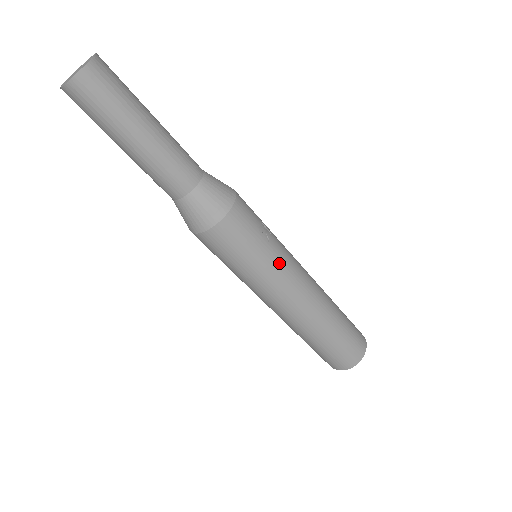
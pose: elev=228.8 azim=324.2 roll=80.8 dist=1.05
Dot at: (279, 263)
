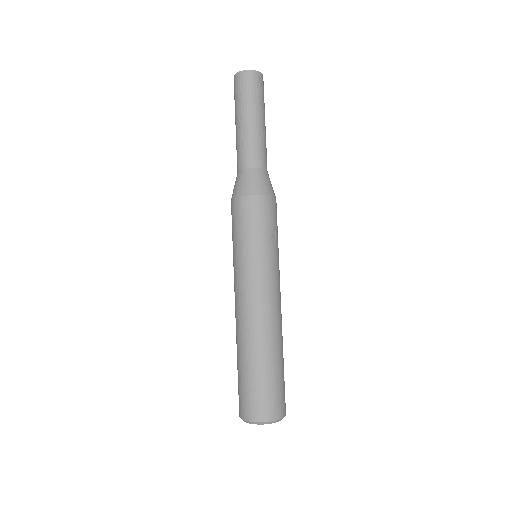
Dot at: (263, 261)
